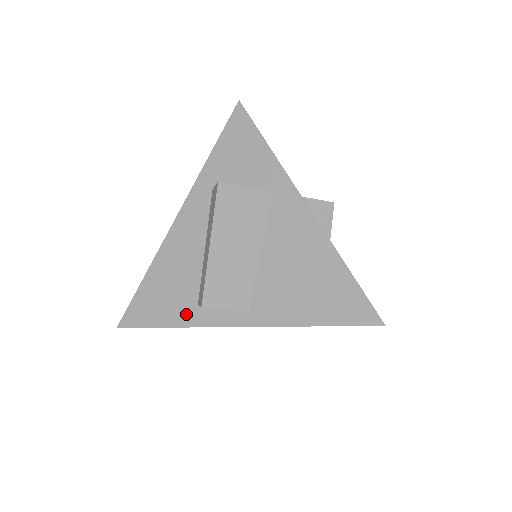
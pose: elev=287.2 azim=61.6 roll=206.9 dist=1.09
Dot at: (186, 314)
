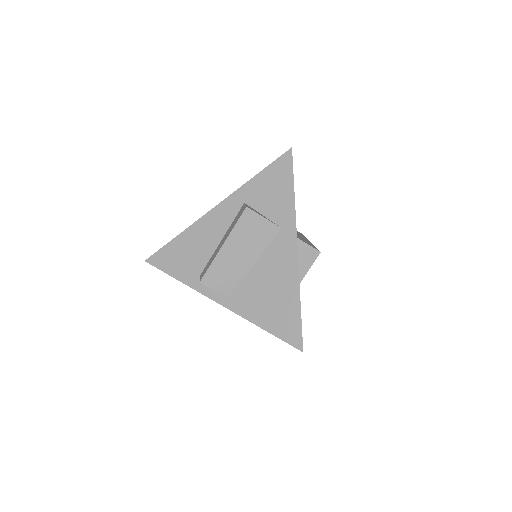
Dot at: (190, 277)
